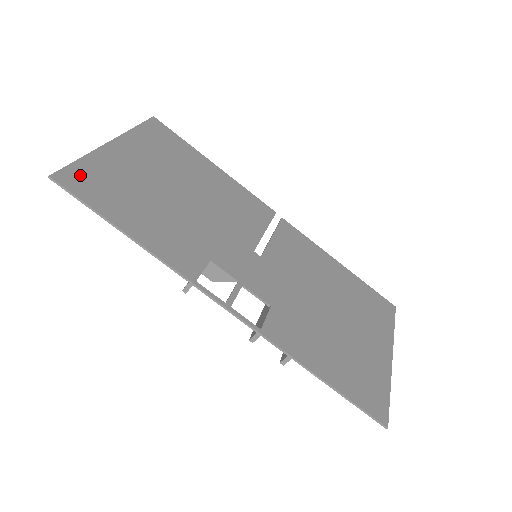
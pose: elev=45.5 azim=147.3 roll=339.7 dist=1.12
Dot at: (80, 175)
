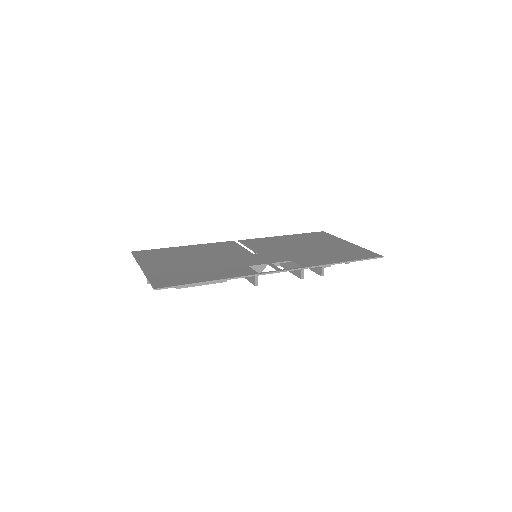
Dot at: (160, 281)
